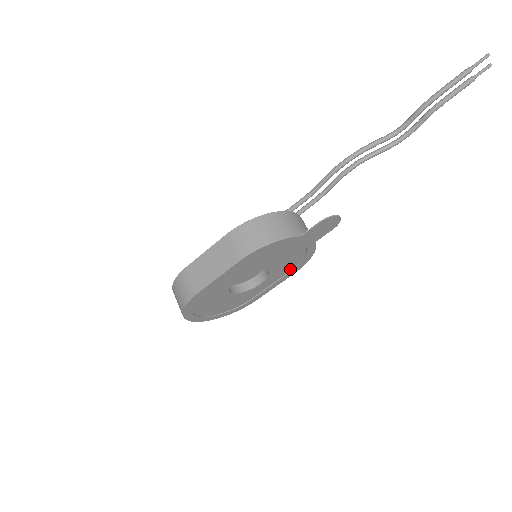
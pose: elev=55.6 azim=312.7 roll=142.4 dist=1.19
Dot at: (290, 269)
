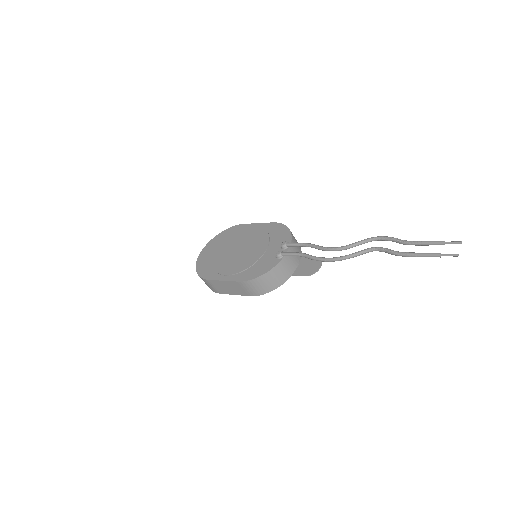
Dot at: occluded
